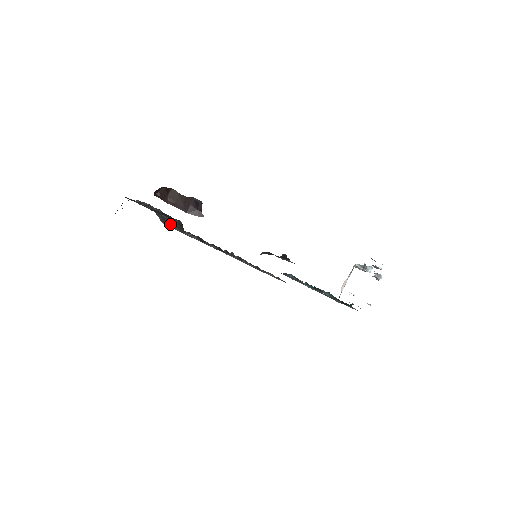
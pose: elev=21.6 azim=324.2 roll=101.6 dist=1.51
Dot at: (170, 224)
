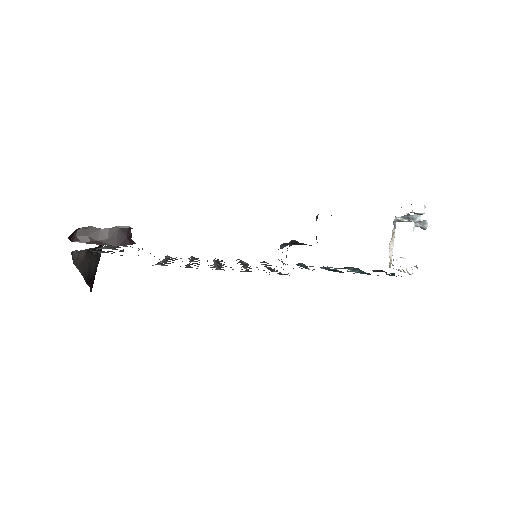
Dot at: occluded
